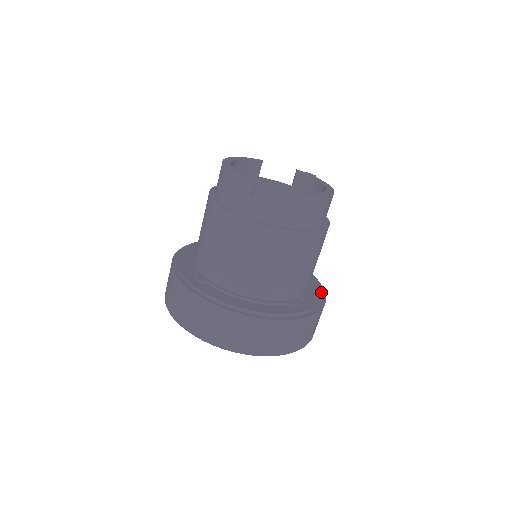
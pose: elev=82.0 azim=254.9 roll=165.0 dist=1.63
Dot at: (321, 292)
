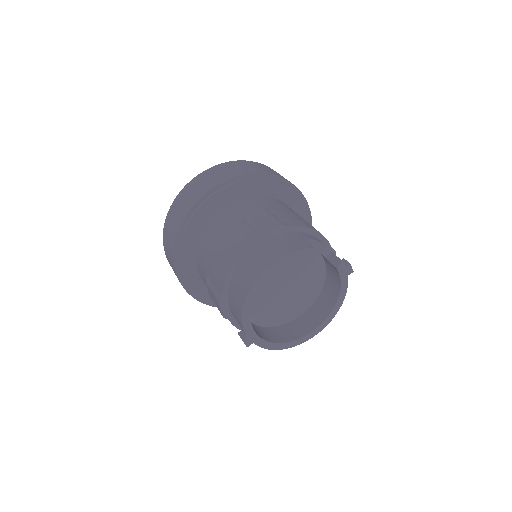
Dot at: occluded
